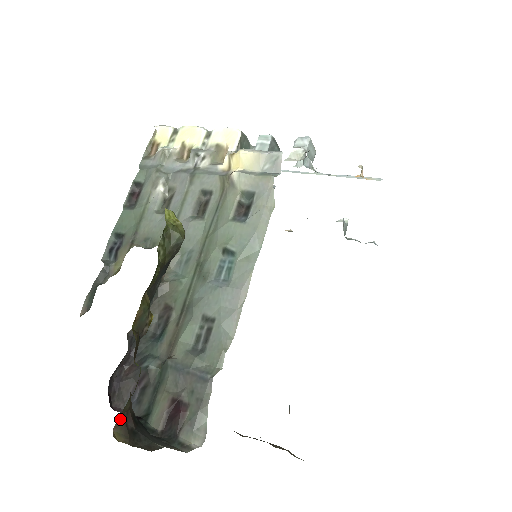
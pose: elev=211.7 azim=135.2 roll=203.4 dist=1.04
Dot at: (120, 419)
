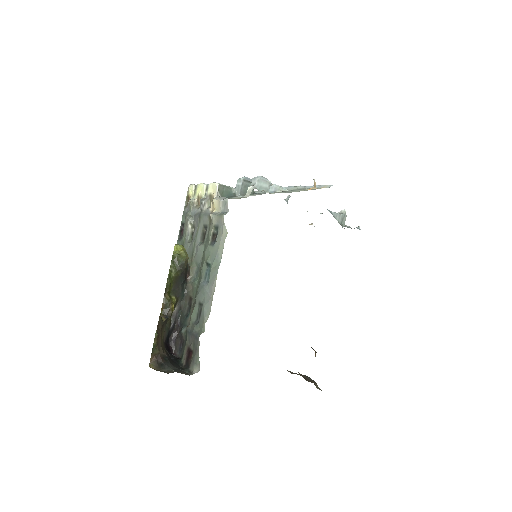
Dot at: (153, 358)
